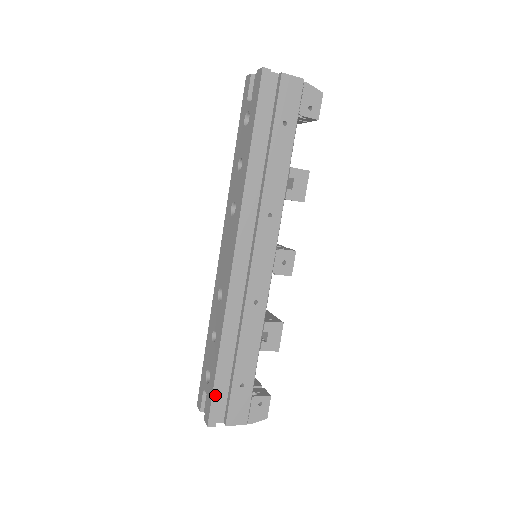
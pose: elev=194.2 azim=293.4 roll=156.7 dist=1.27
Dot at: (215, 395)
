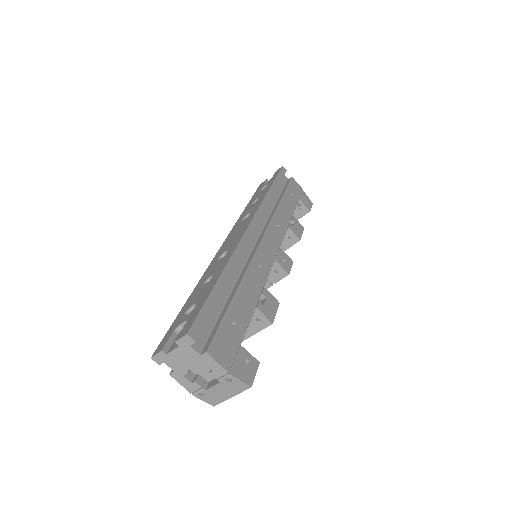
Dot at: (206, 308)
